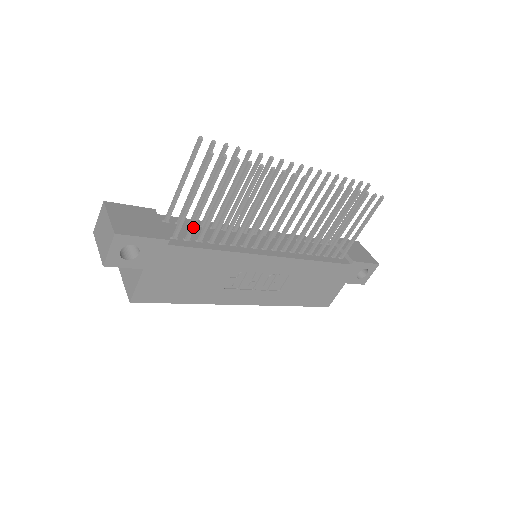
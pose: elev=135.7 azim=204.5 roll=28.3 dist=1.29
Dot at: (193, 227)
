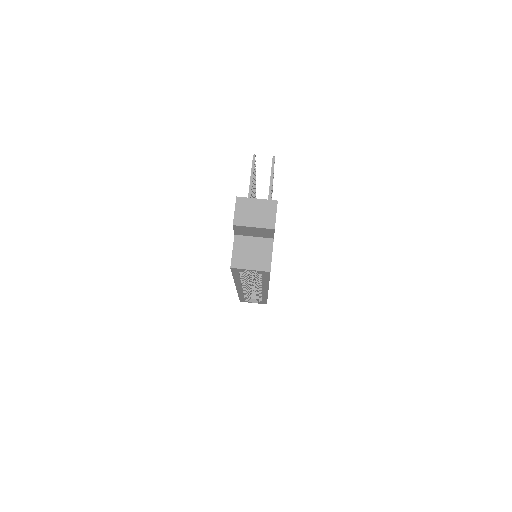
Dot at: occluded
